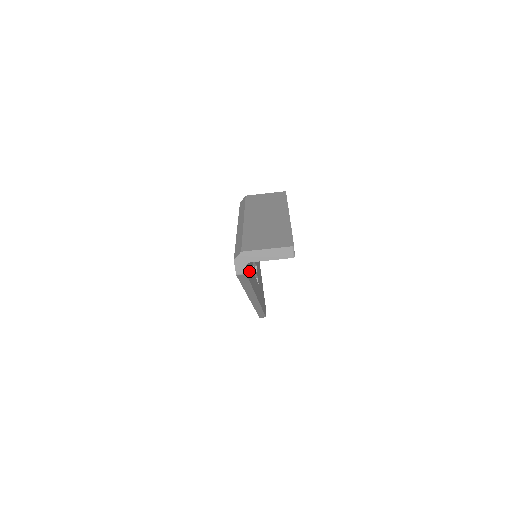
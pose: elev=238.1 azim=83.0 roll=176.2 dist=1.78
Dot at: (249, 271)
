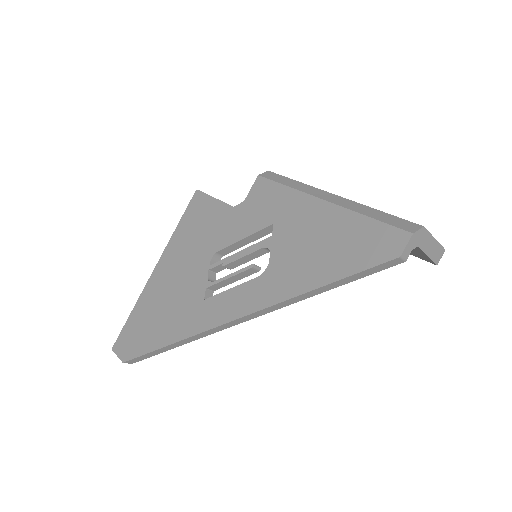
Dot at: occluded
